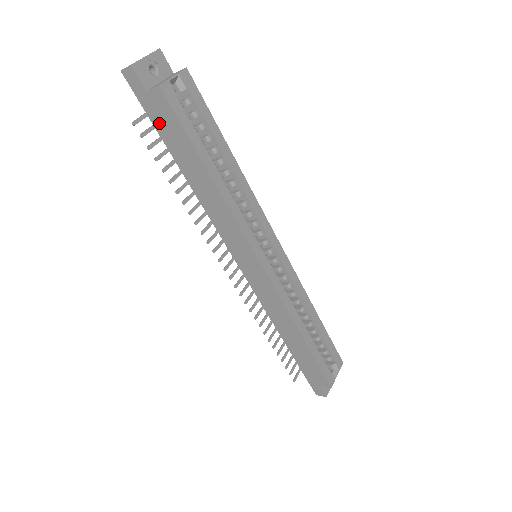
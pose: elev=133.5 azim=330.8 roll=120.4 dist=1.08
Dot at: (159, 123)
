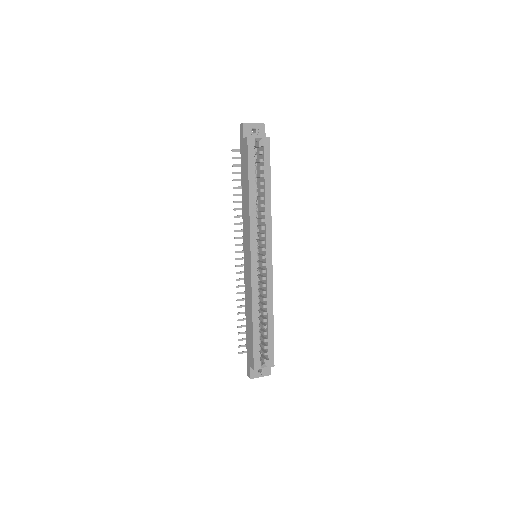
Dot at: (242, 156)
